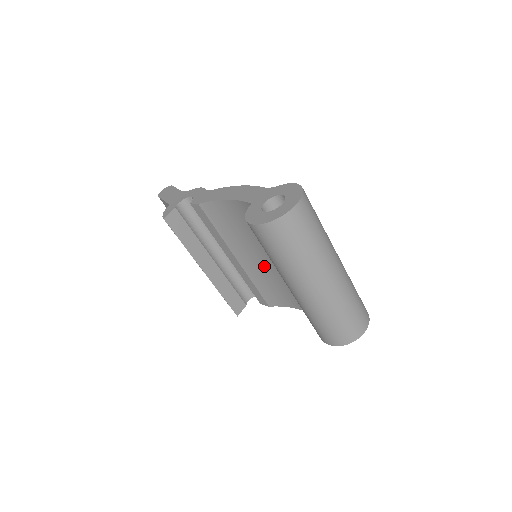
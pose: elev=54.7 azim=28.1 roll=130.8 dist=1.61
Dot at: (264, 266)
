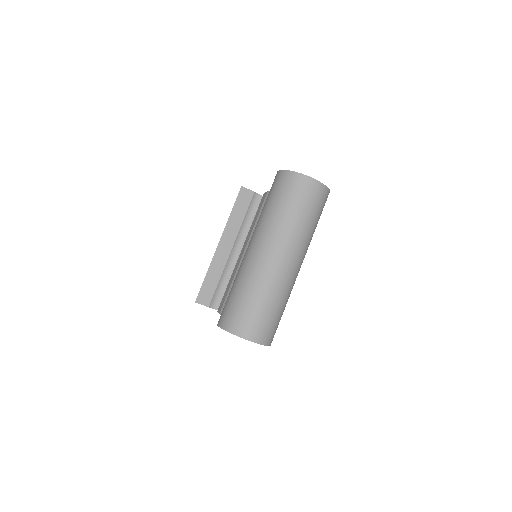
Dot at: occluded
